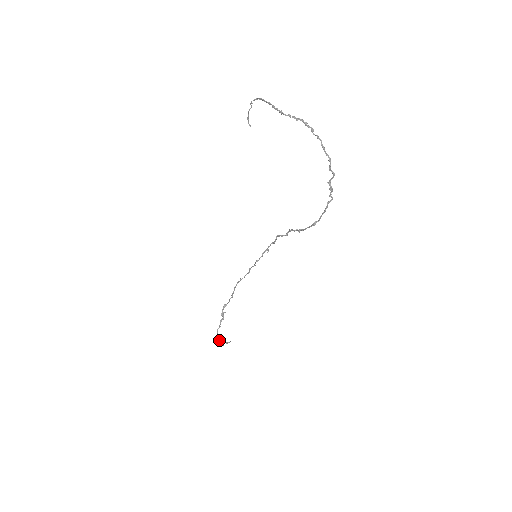
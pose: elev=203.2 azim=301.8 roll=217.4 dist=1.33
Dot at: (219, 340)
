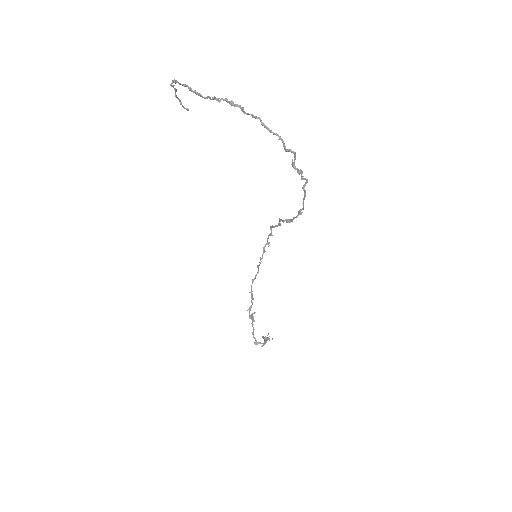
Dot at: (258, 342)
